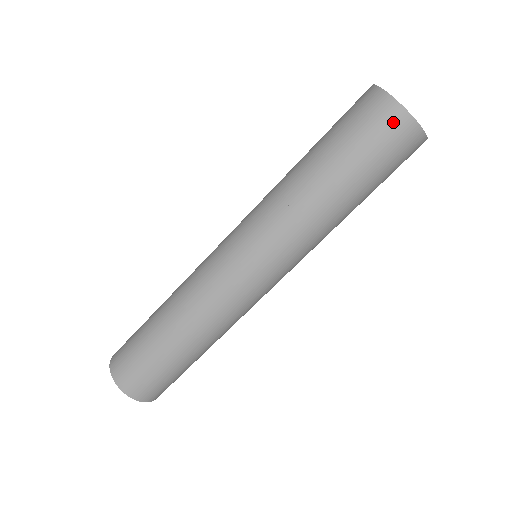
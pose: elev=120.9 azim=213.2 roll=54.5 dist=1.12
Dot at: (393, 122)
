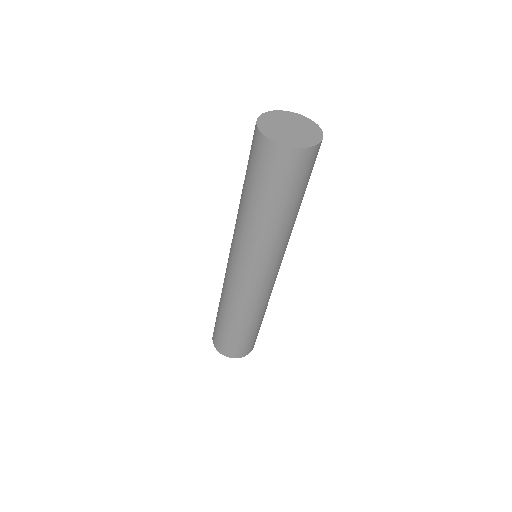
Dot at: (256, 142)
